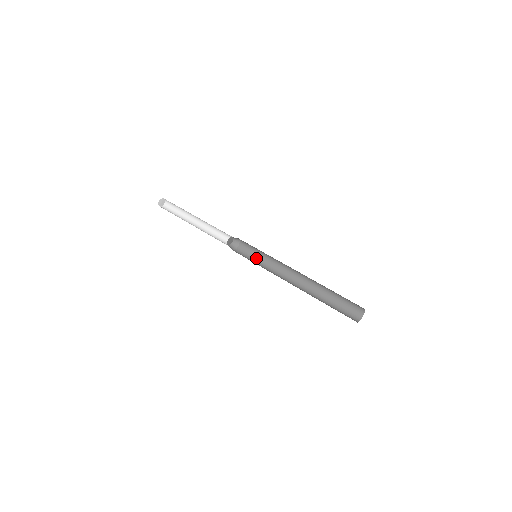
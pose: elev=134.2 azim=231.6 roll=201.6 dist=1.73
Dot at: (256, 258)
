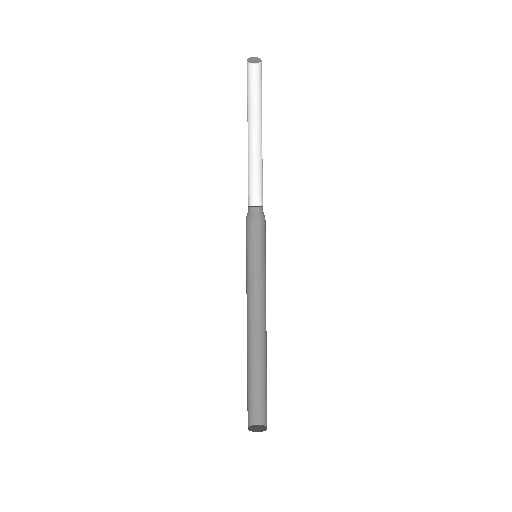
Dot at: (257, 253)
